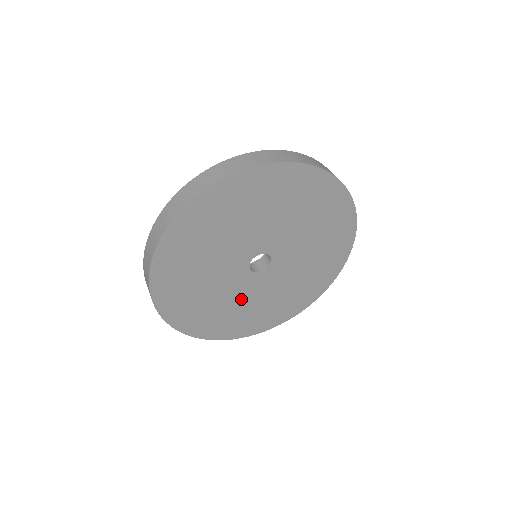
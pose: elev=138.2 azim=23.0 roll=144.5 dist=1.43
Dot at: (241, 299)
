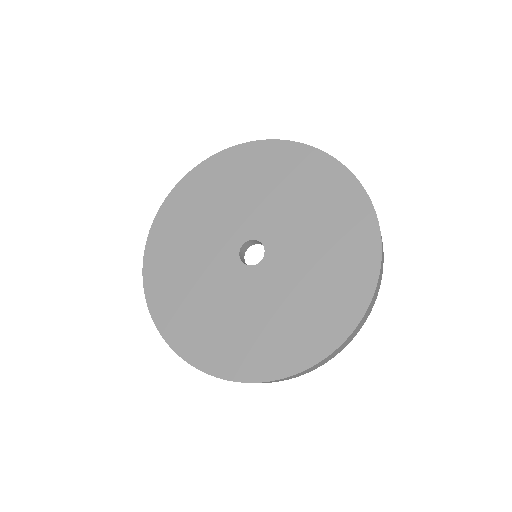
Dot at: (205, 279)
